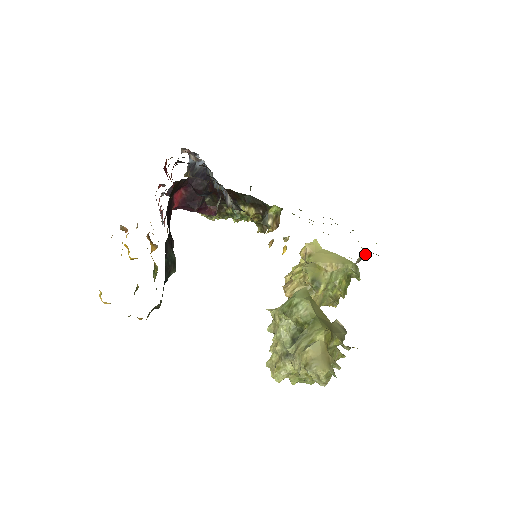
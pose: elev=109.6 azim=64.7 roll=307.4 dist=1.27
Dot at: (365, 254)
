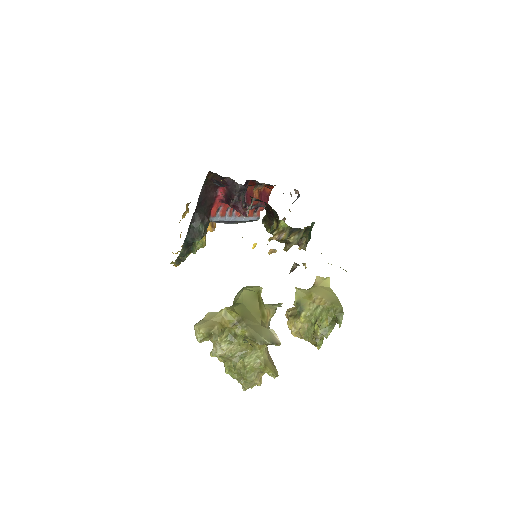
Dot at: (296, 266)
